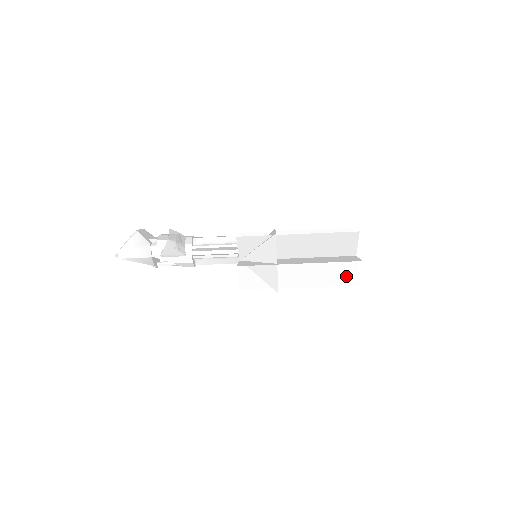
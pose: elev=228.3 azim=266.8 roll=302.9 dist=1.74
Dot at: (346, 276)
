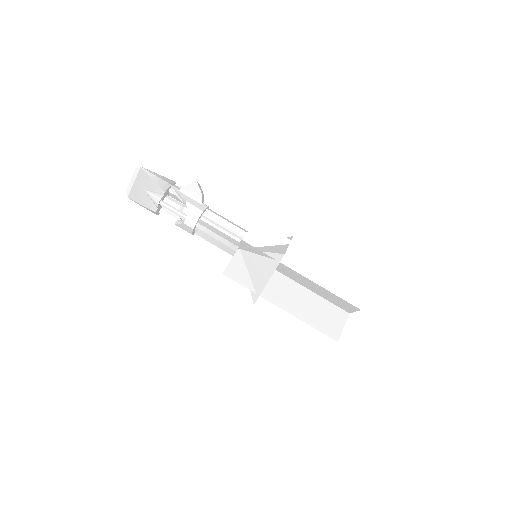
Dot at: (345, 304)
